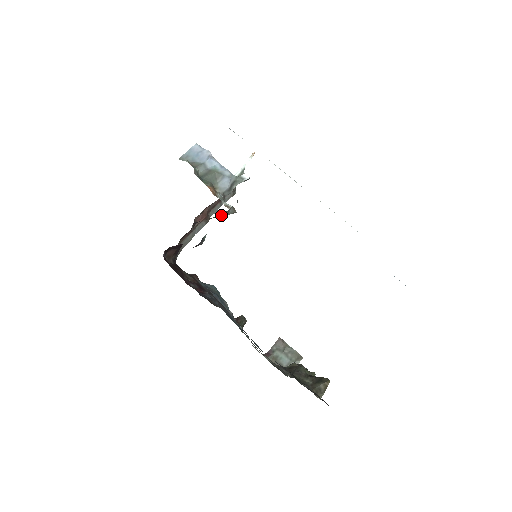
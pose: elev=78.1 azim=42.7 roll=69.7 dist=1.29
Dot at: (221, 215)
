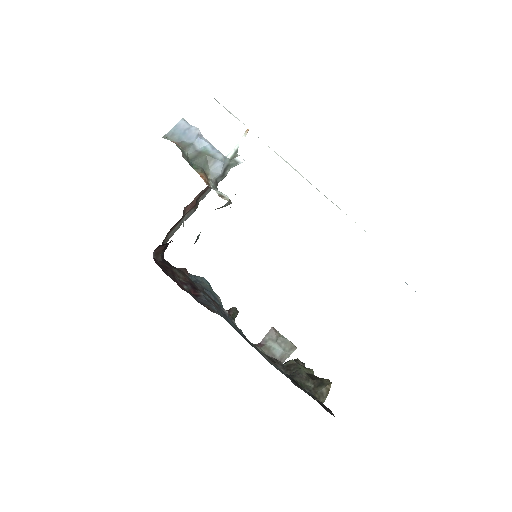
Dot at: occluded
